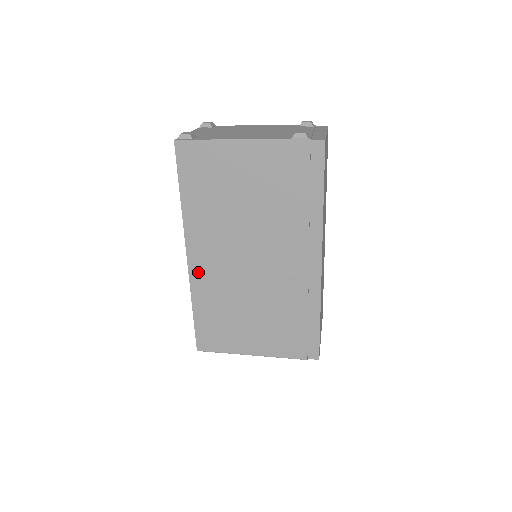
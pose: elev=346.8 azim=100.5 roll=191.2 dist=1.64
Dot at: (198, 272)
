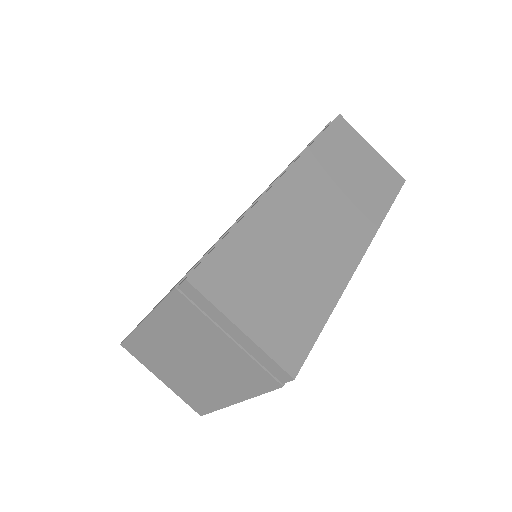
Dot at: occluded
